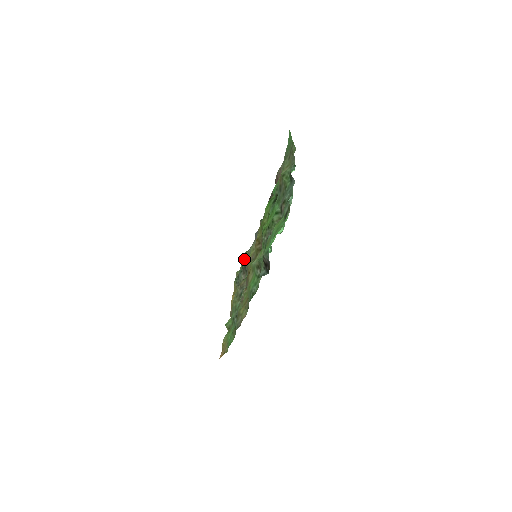
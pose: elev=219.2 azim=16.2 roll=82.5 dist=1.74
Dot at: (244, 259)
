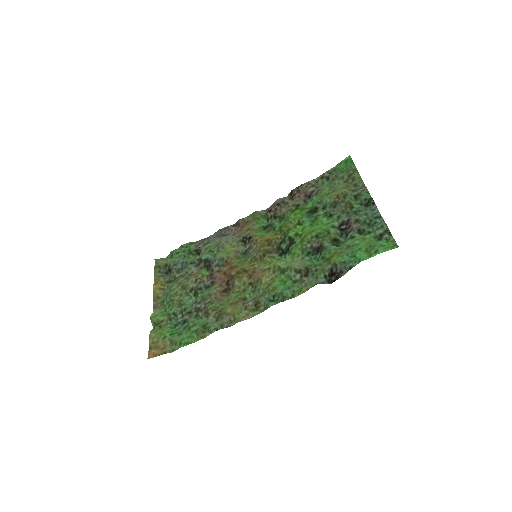
Dot at: (188, 250)
